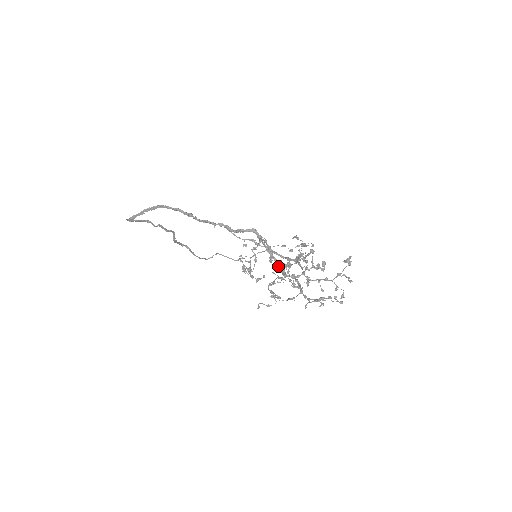
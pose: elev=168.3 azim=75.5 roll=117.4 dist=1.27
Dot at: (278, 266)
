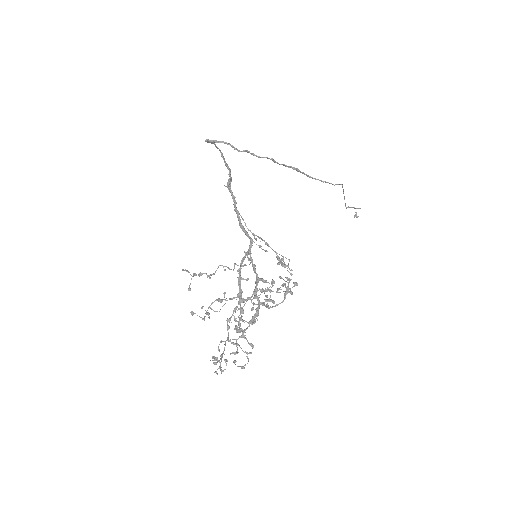
Dot at: (256, 283)
